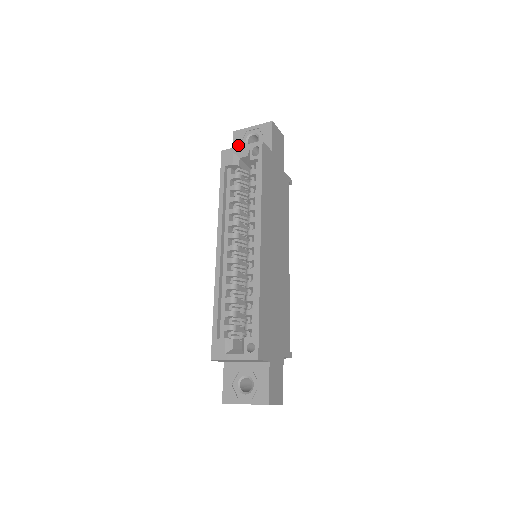
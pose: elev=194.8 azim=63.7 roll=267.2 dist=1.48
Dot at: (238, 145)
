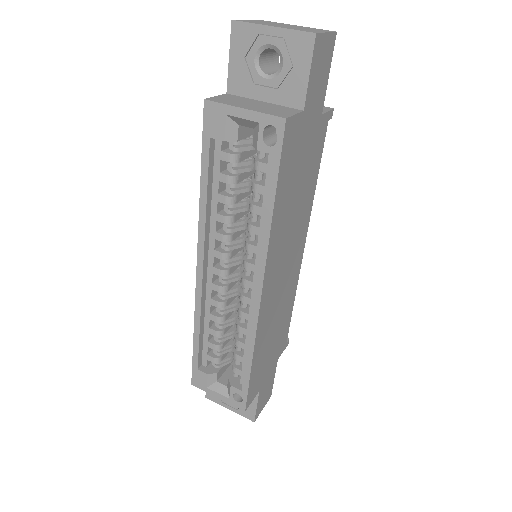
Dot at: (239, 62)
